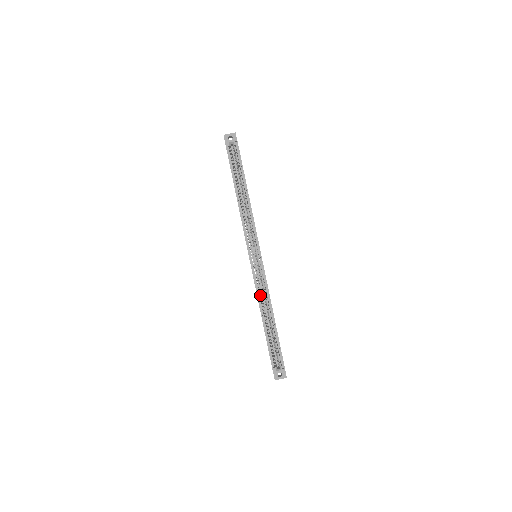
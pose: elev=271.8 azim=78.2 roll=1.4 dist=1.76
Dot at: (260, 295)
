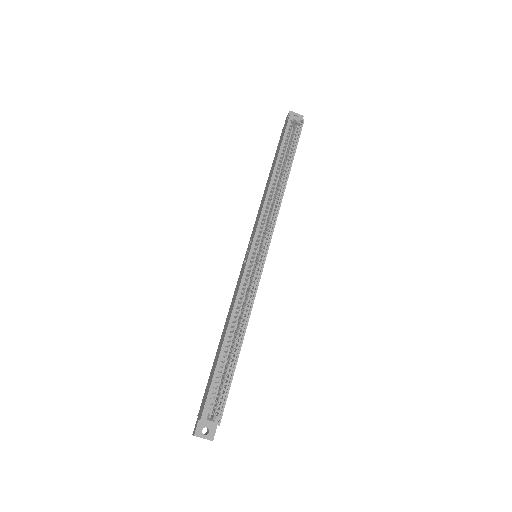
Dot at: occluded
